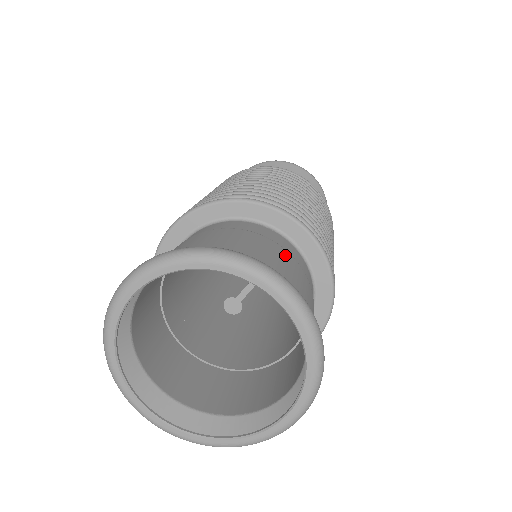
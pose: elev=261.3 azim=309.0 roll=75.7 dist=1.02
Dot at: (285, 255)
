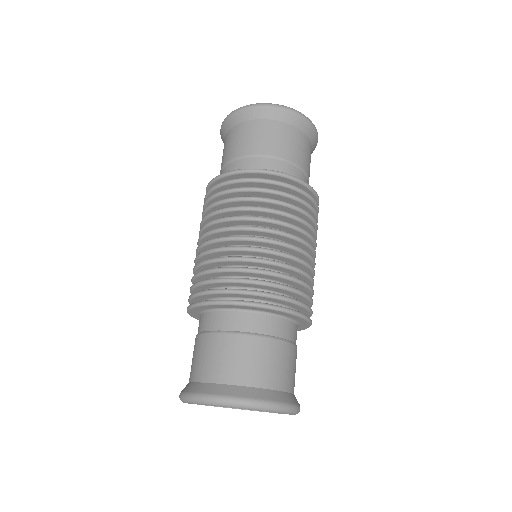
Dot at: (286, 351)
